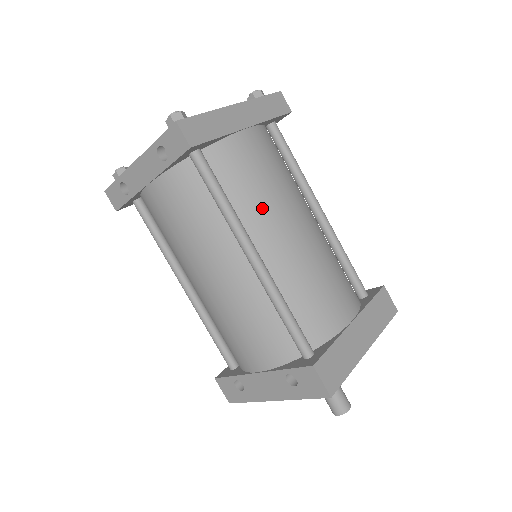
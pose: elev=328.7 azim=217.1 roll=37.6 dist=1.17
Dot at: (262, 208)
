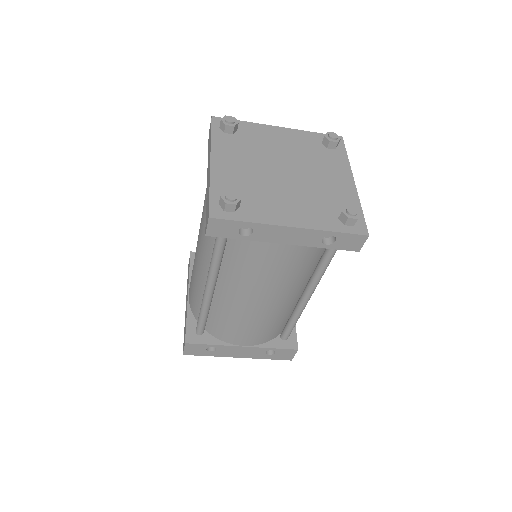
Dot at: occluded
